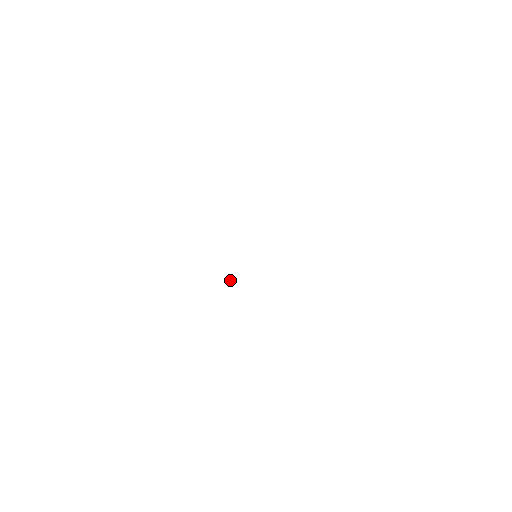
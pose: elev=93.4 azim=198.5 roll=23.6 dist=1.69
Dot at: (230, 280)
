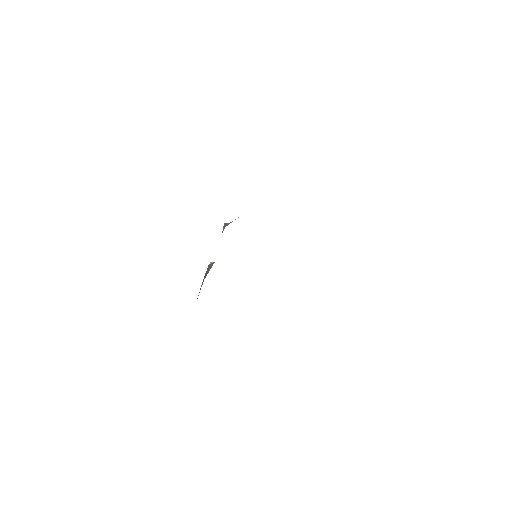
Dot at: (210, 262)
